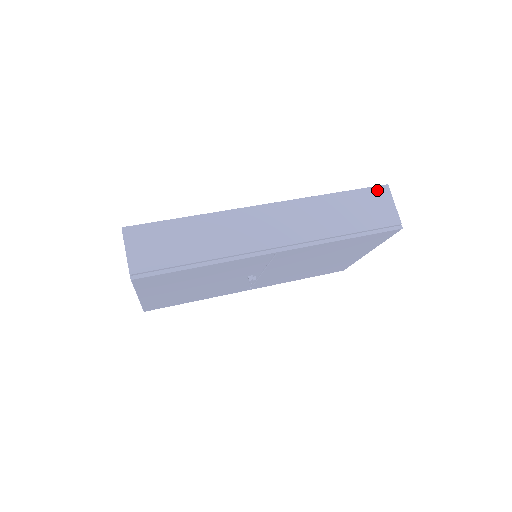
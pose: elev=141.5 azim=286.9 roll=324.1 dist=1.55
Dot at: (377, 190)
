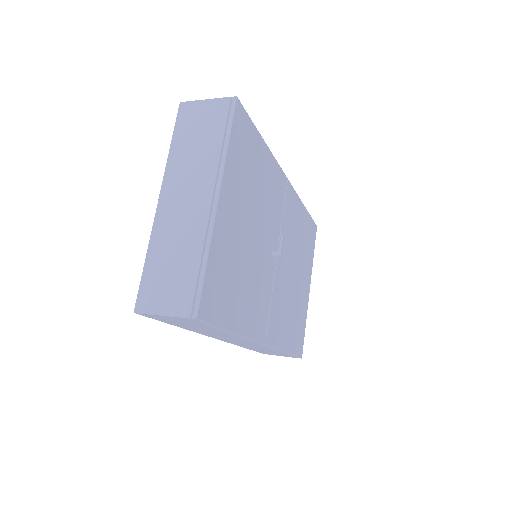
Dot at: occluded
